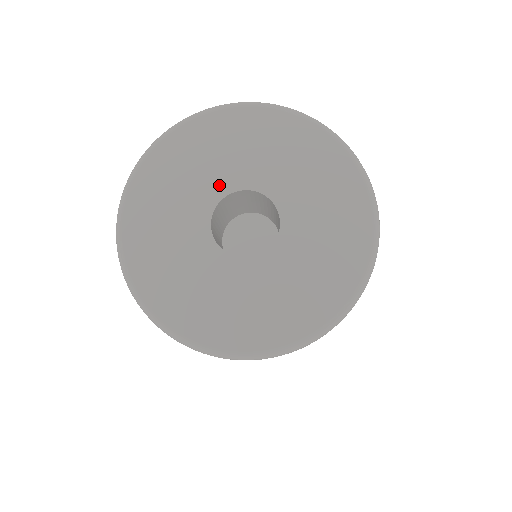
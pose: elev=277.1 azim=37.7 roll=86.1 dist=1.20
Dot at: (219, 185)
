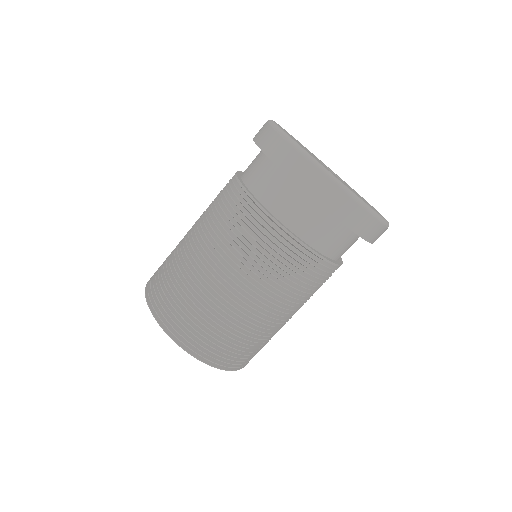
Dot at: occluded
